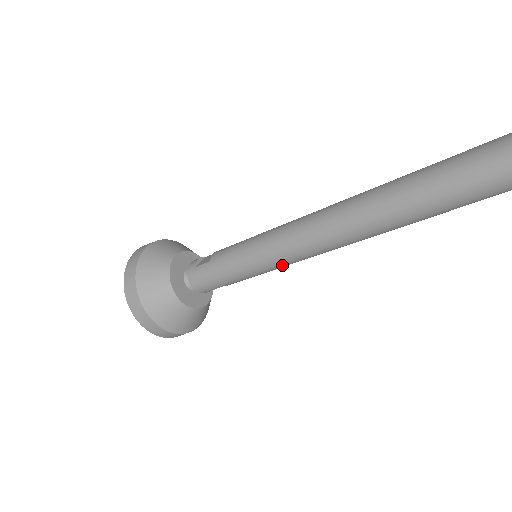
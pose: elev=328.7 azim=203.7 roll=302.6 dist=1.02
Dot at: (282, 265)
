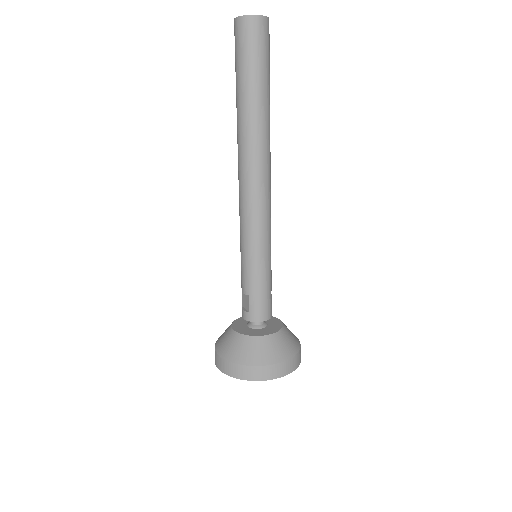
Dot at: (270, 233)
